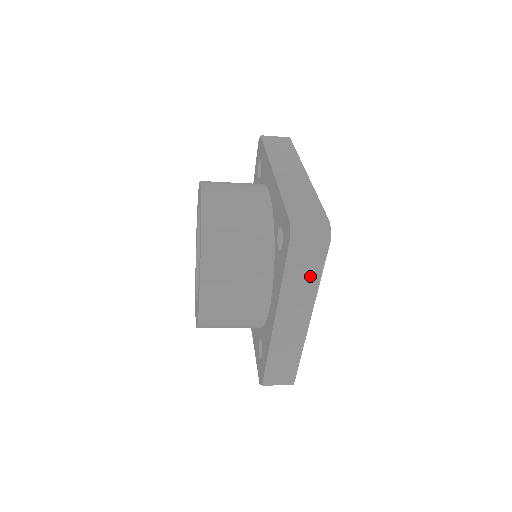
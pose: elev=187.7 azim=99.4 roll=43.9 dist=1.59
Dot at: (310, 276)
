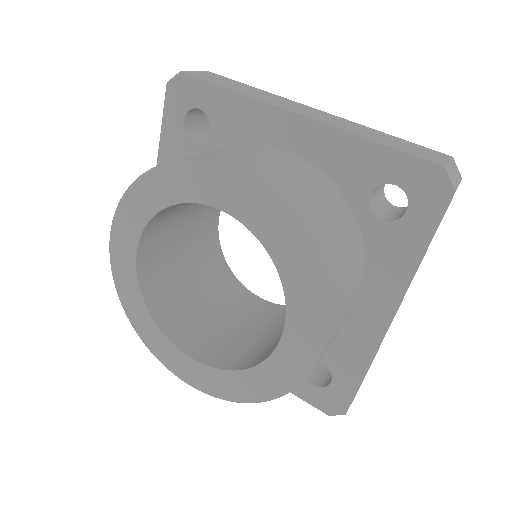
Dot at: occluded
